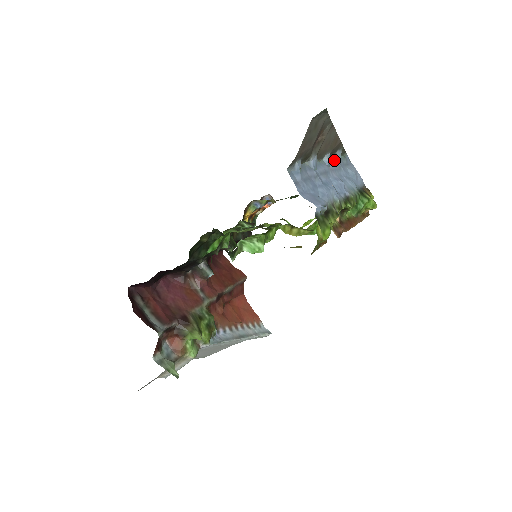
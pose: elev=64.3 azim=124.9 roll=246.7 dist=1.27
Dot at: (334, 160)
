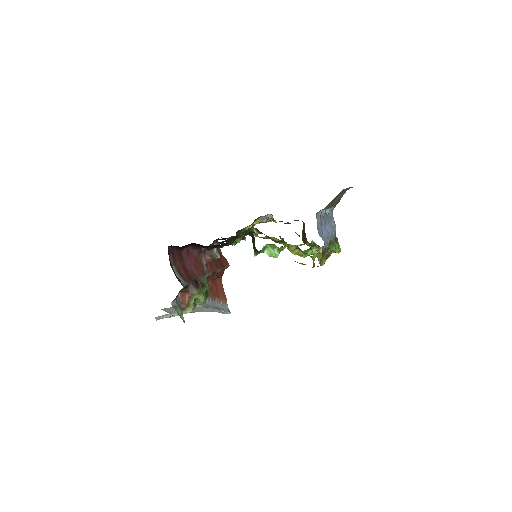
Dot at: (329, 212)
